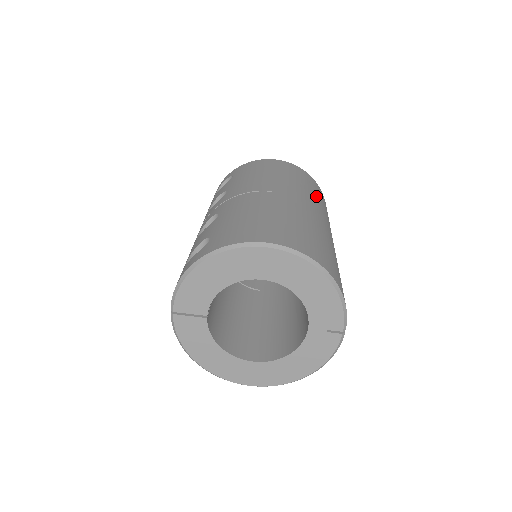
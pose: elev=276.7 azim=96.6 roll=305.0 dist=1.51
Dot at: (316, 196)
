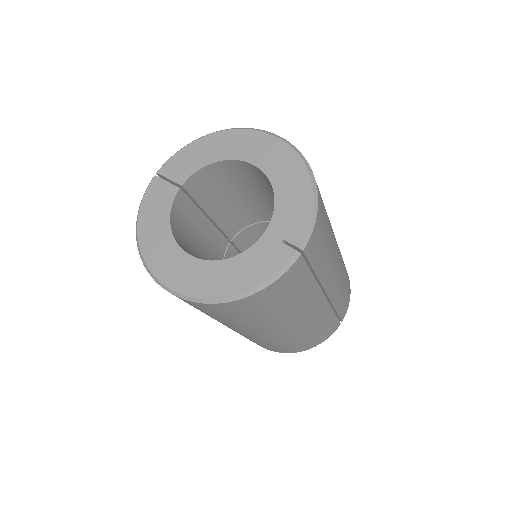
Dot at: occluded
